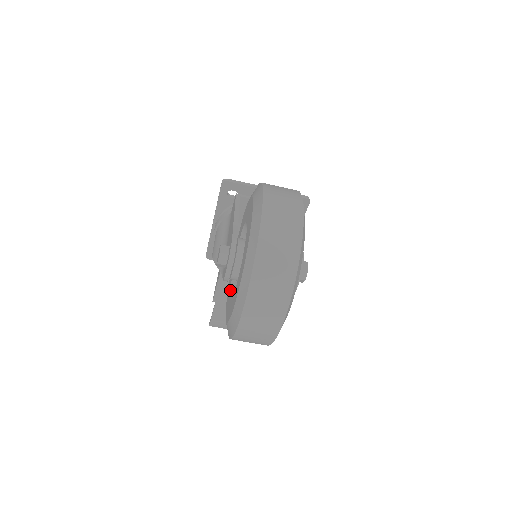
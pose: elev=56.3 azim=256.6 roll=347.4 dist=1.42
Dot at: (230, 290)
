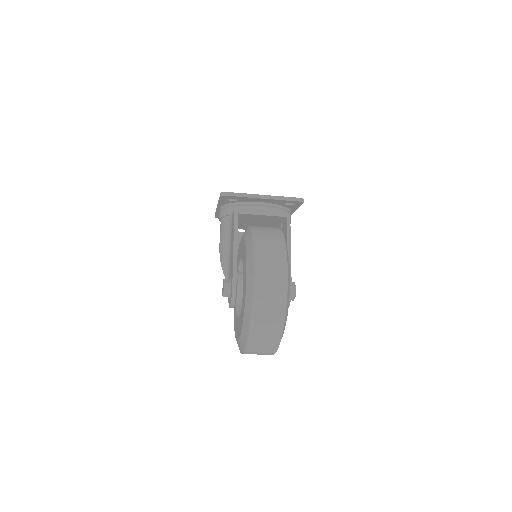
Dot at: occluded
